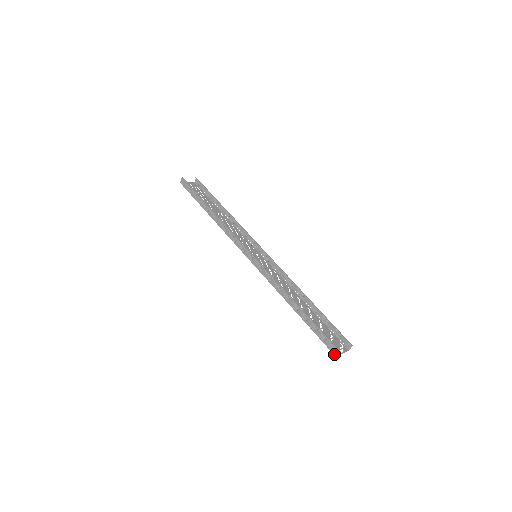
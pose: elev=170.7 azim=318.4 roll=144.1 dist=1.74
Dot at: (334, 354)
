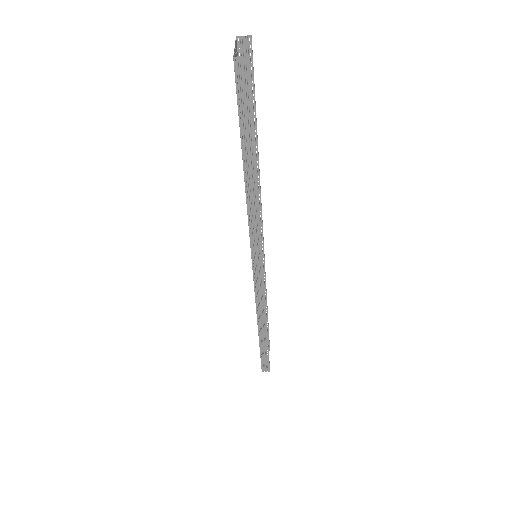
Dot at: (263, 370)
